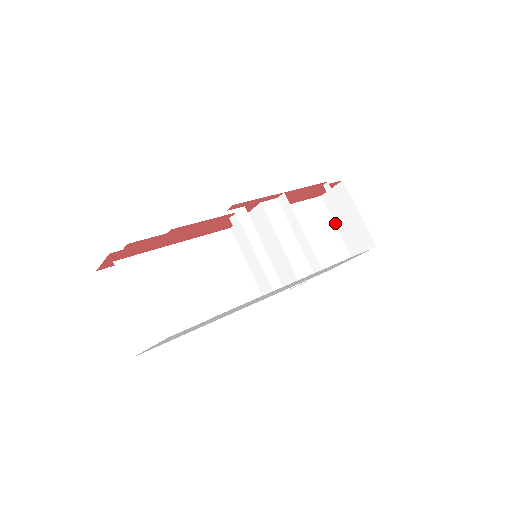
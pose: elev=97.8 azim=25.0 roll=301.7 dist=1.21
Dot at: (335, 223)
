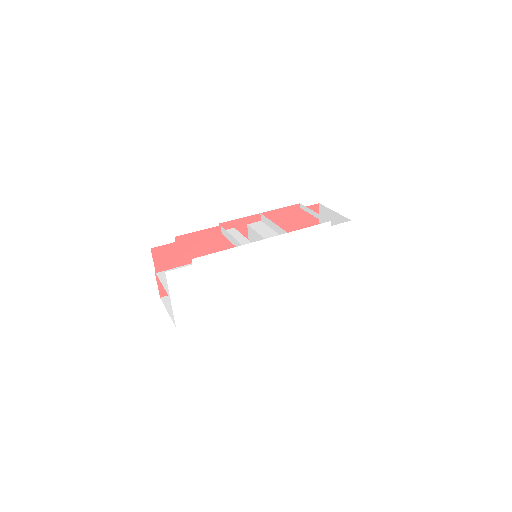
Dot at: occluded
